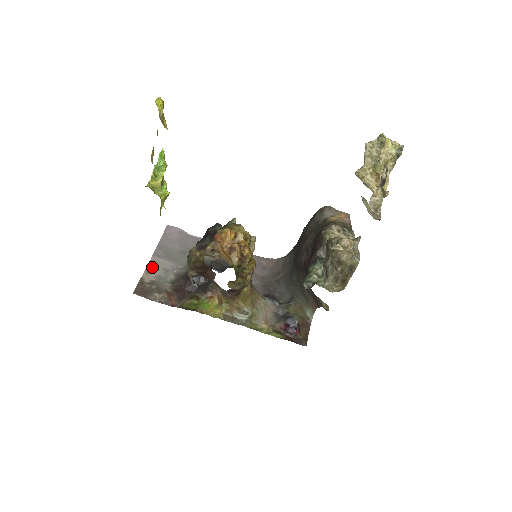
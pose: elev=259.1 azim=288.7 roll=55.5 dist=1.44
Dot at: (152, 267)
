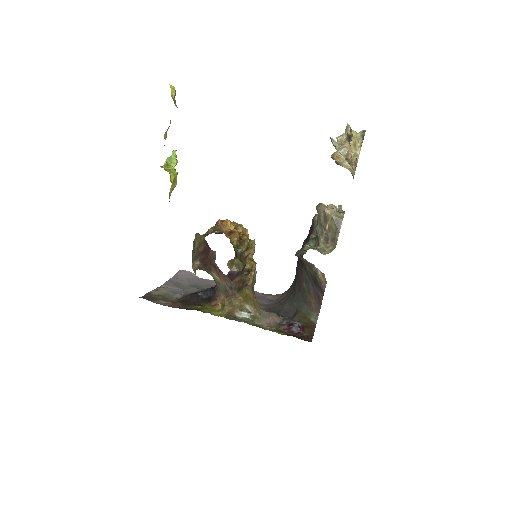
Dot at: (161, 289)
